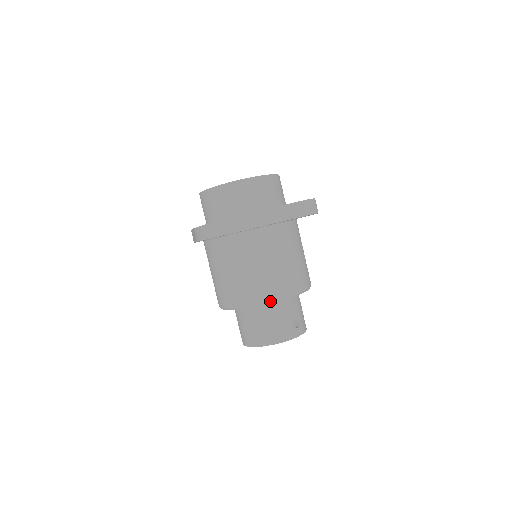
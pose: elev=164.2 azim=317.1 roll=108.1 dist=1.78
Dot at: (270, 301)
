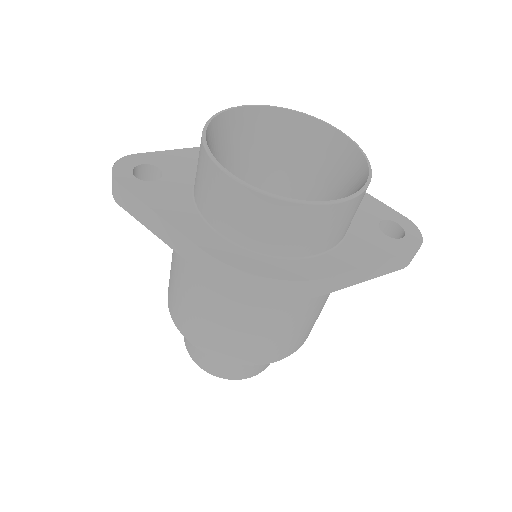
Dot at: (295, 351)
